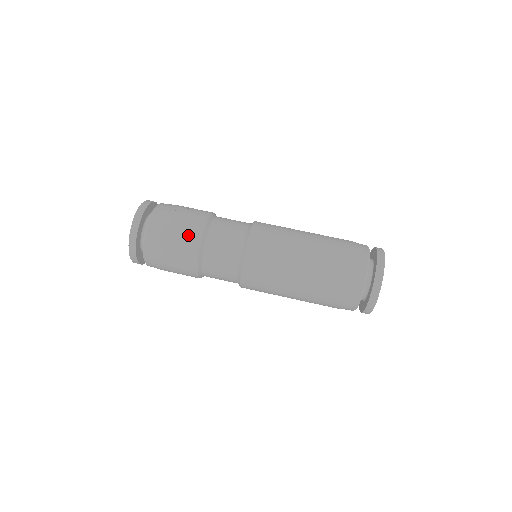
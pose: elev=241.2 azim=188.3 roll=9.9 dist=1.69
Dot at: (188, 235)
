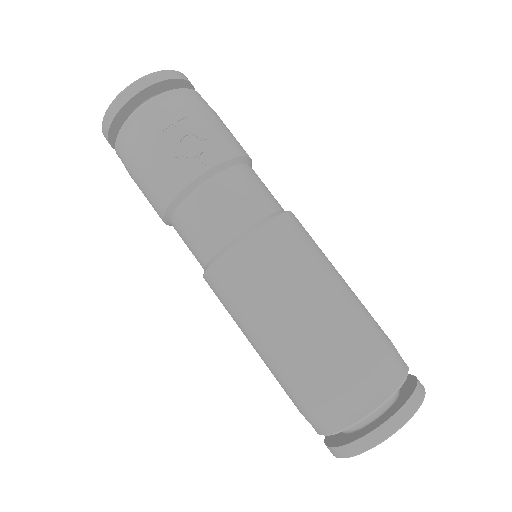
Dot at: (157, 184)
